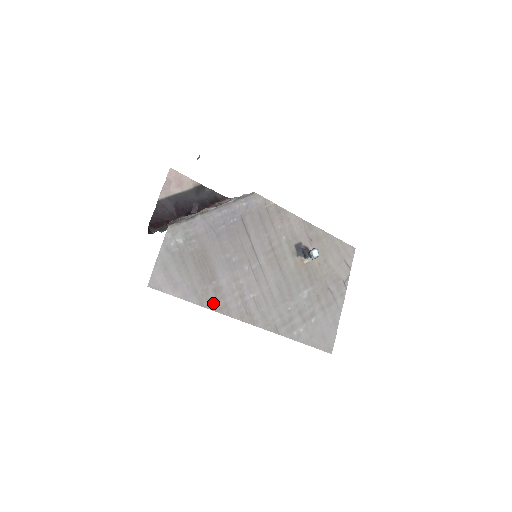
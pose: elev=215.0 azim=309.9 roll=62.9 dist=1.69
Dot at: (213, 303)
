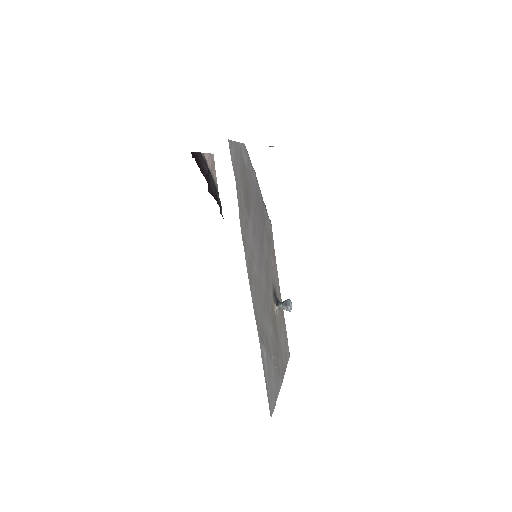
Dot at: (242, 226)
